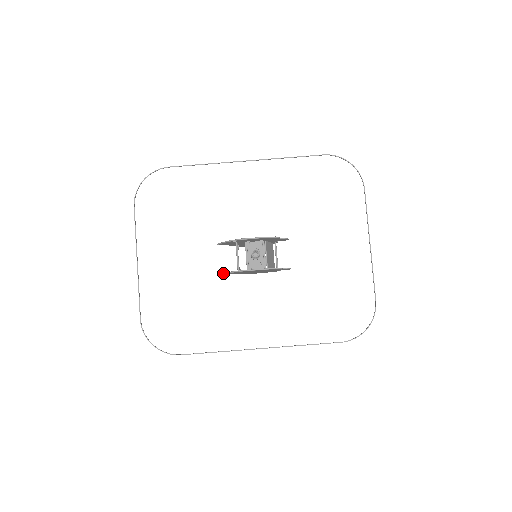
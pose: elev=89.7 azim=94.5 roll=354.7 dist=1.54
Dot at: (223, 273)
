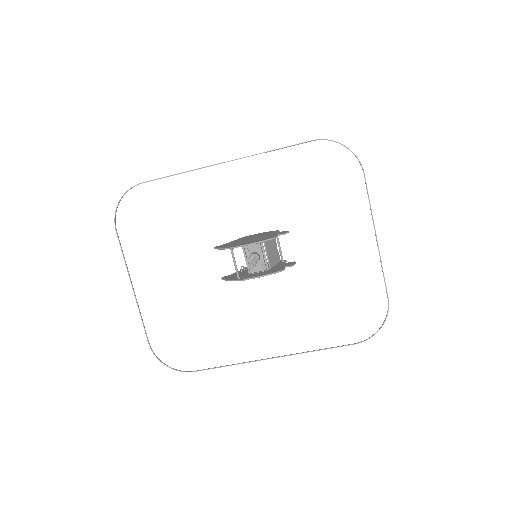
Dot at: (224, 279)
